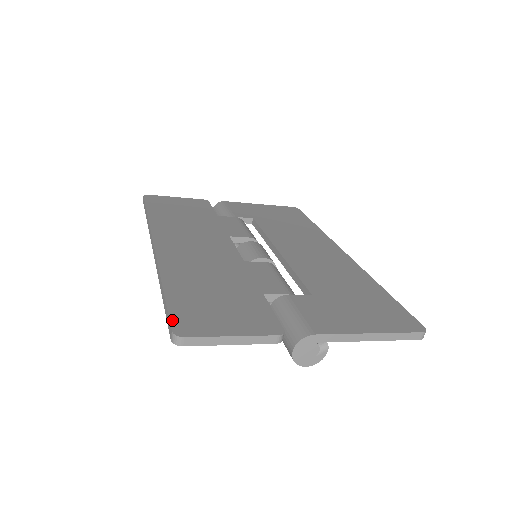
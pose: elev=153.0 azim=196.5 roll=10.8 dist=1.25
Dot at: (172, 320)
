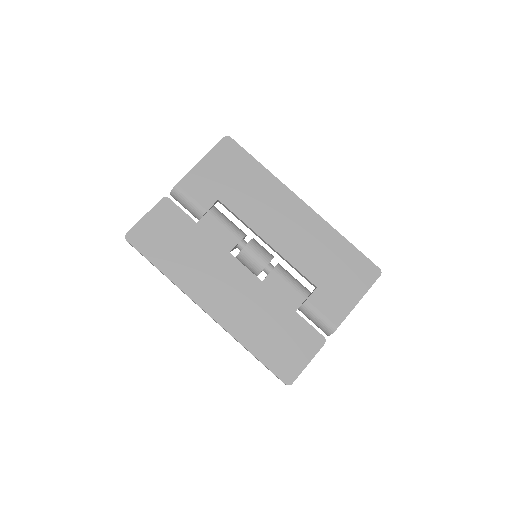
Dot at: (278, 376)
